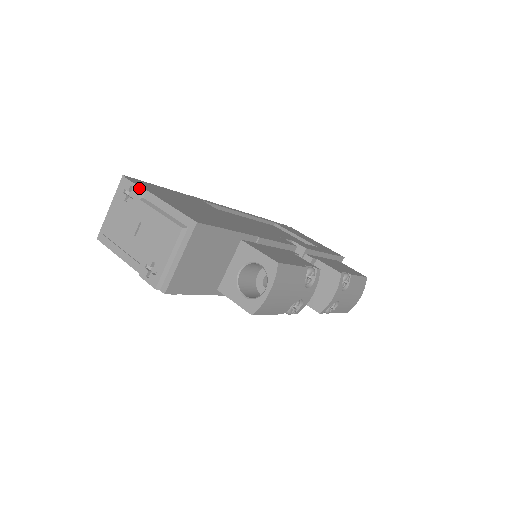
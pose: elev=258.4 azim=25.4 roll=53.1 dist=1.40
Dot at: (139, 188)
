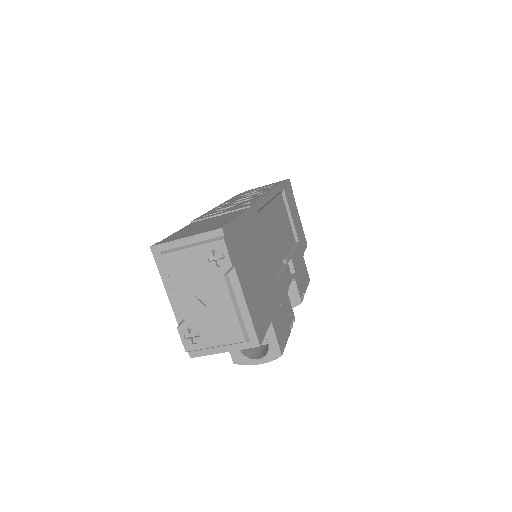
Dot at: (231, 267)
